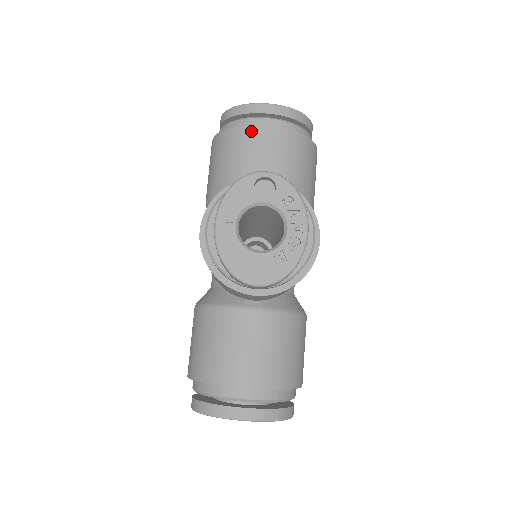
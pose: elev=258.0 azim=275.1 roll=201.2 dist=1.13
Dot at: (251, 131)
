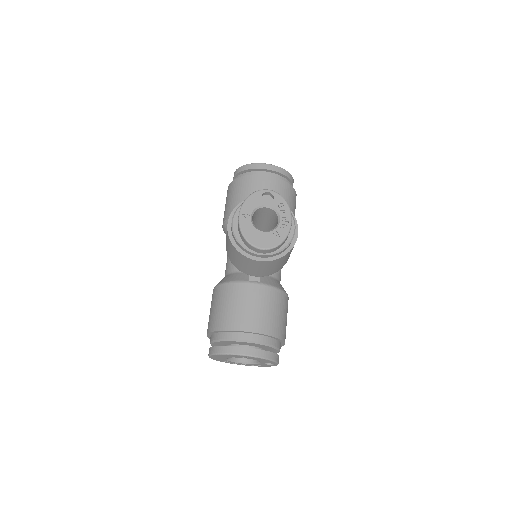
Dot at: (256, 178)
